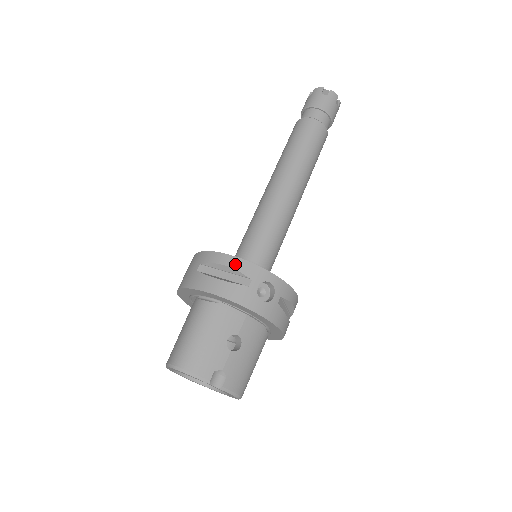
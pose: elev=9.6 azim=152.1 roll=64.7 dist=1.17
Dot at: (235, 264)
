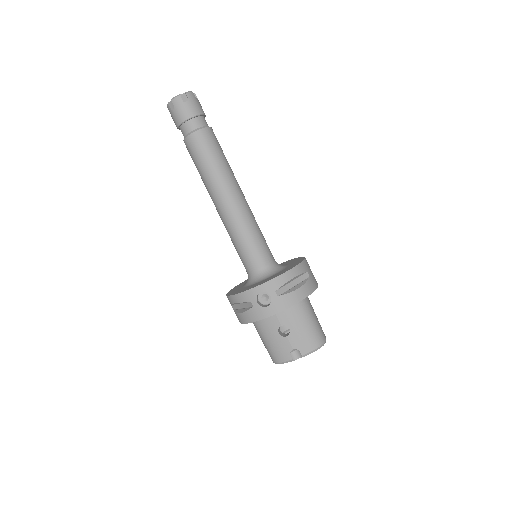
Dot at: (237, 300)
